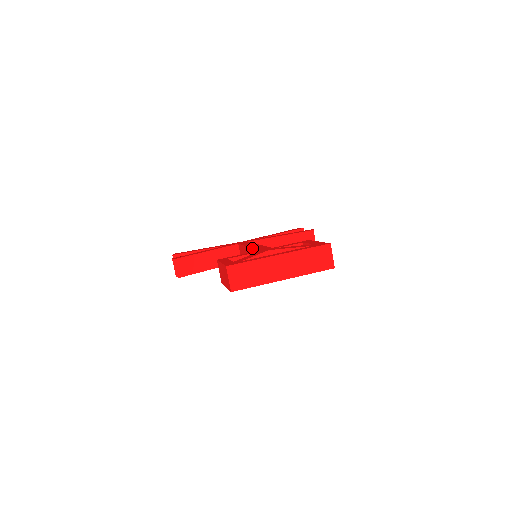
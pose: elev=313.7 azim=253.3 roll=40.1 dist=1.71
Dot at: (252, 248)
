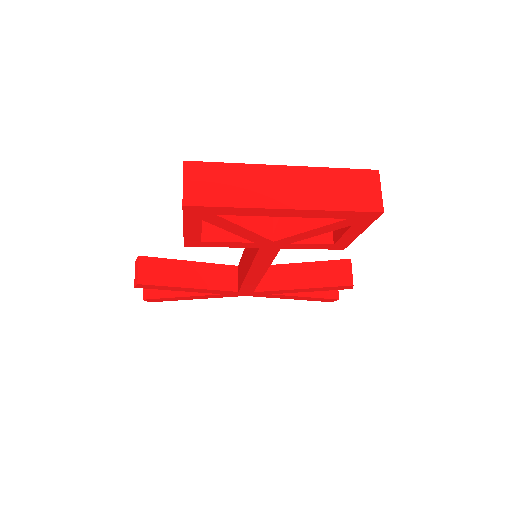
Dot at: occluded
